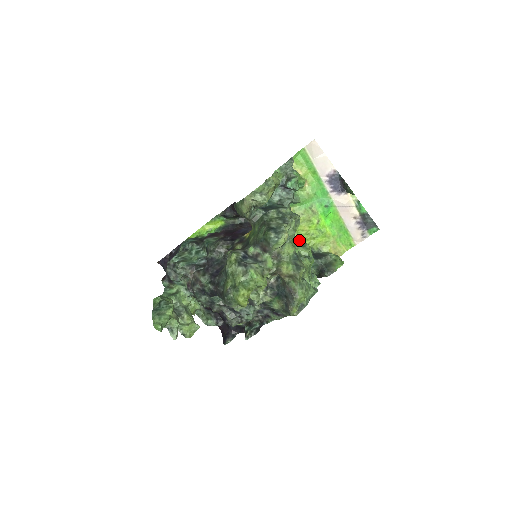
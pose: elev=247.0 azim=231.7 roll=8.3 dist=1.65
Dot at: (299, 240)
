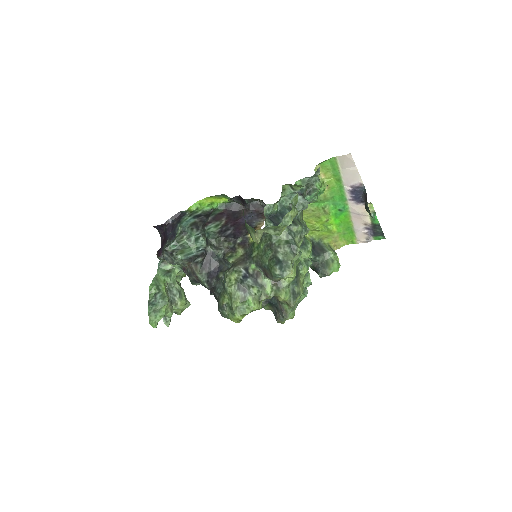
Dot at: occluded
